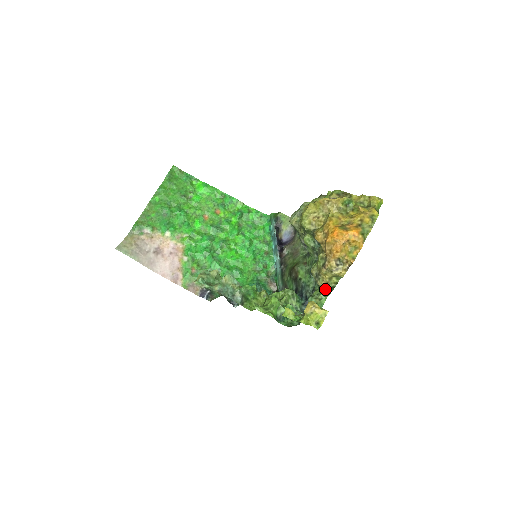
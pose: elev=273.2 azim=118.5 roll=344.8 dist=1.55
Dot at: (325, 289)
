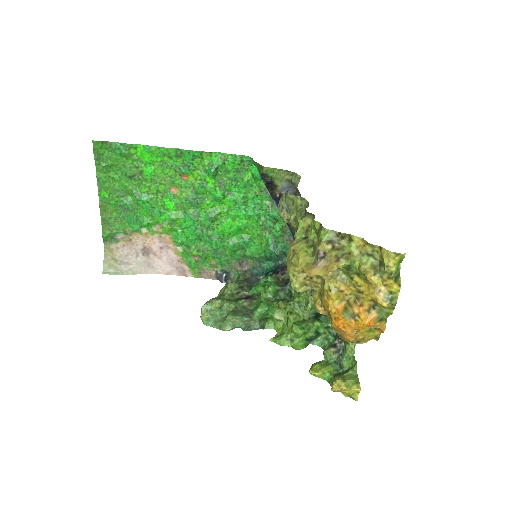
Dot at: occluded
